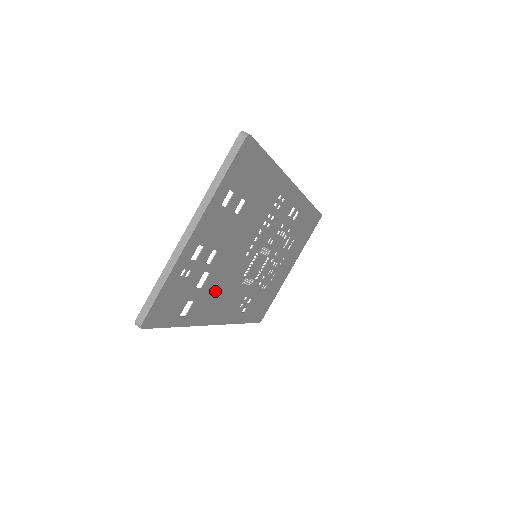
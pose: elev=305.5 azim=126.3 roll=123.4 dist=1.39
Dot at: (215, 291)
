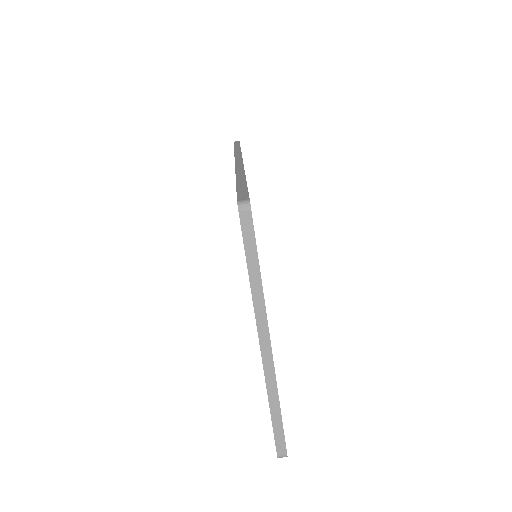
Dot at: occluded
